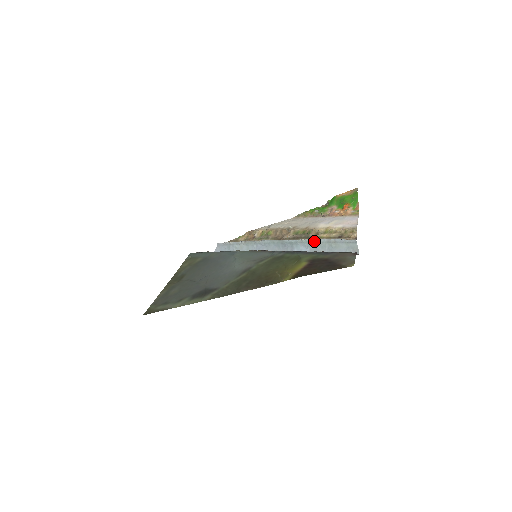
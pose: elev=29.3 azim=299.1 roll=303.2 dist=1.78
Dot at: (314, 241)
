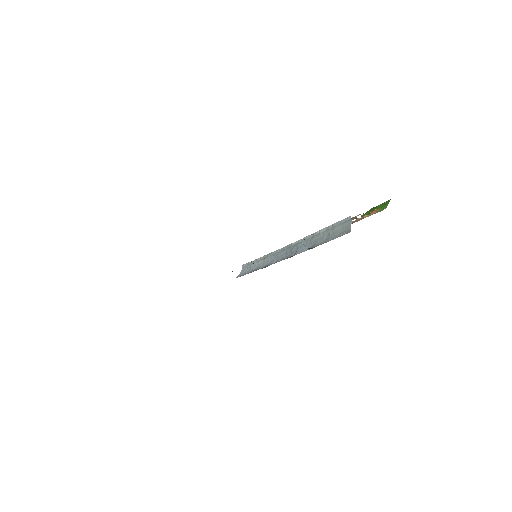
Dot at: (316, 234)
